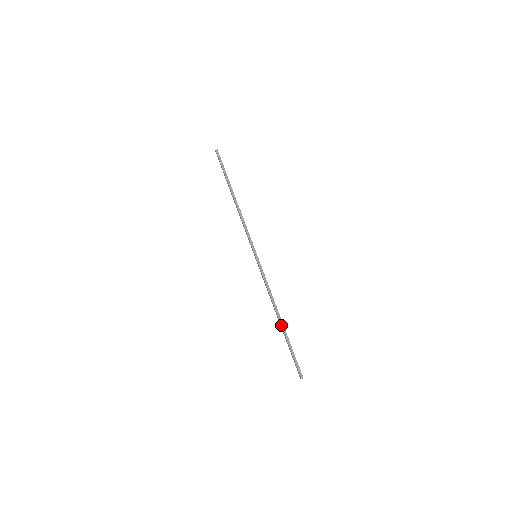
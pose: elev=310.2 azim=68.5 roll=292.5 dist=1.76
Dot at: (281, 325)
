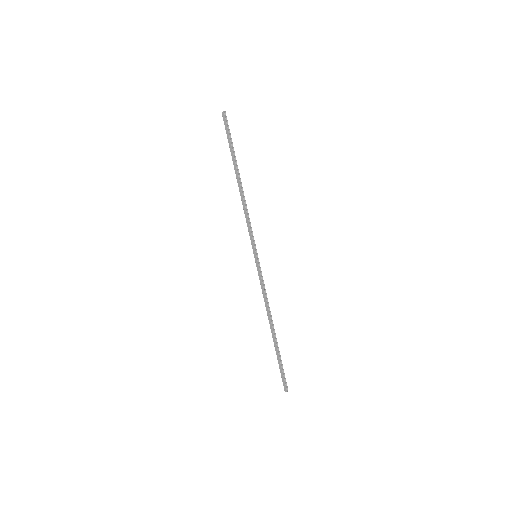
Dot at: (275, 336)
